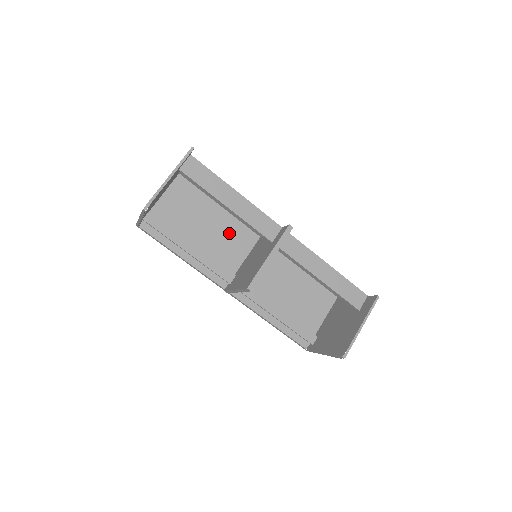
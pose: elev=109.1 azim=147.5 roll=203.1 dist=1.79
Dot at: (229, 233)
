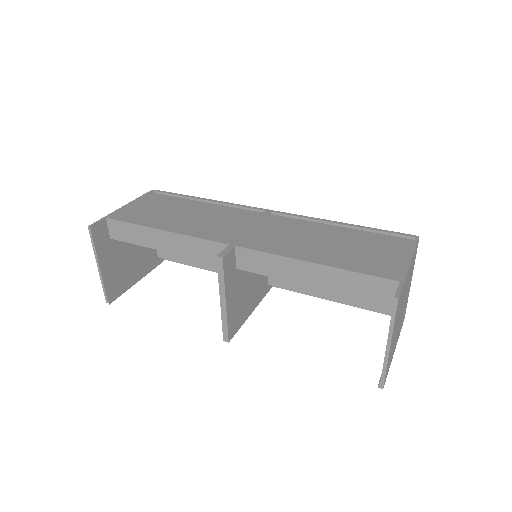
Dot at: occluded
